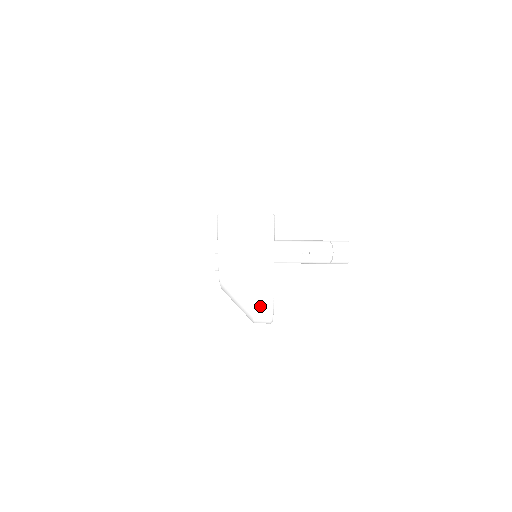
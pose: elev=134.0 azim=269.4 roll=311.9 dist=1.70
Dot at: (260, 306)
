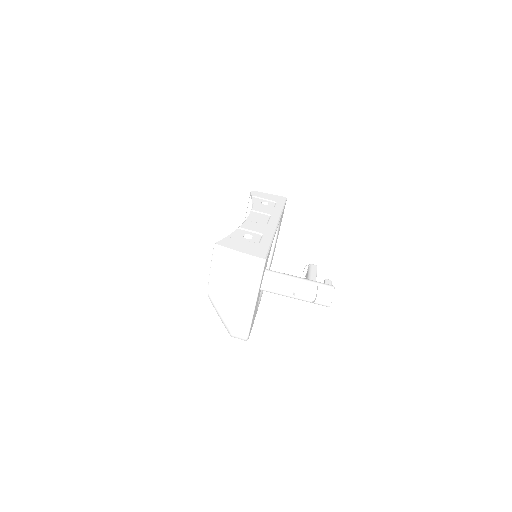
Dot at: (237, 331)
